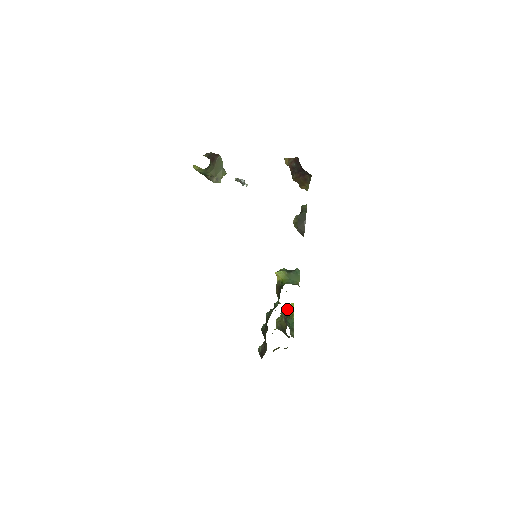
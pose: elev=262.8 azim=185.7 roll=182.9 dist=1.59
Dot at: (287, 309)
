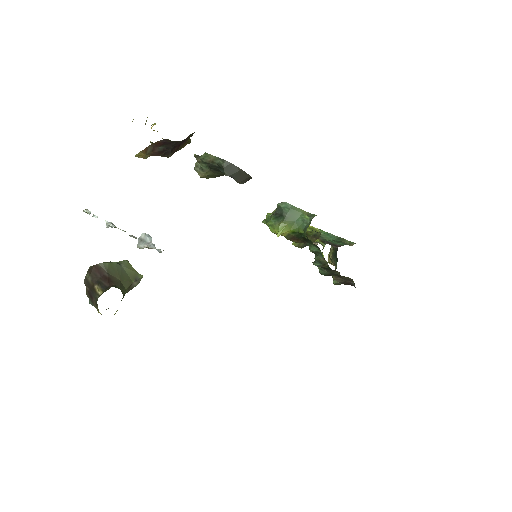
Dot at: occluded
